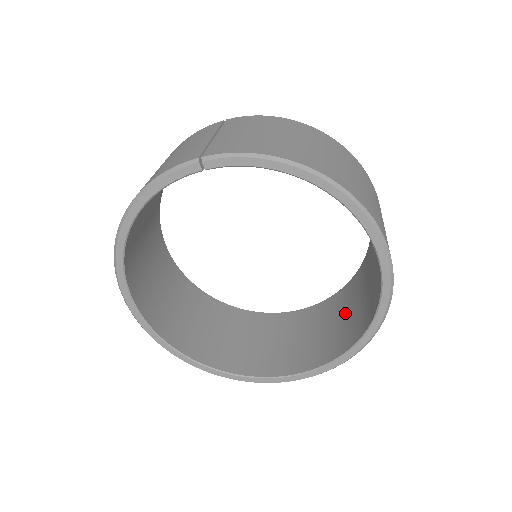
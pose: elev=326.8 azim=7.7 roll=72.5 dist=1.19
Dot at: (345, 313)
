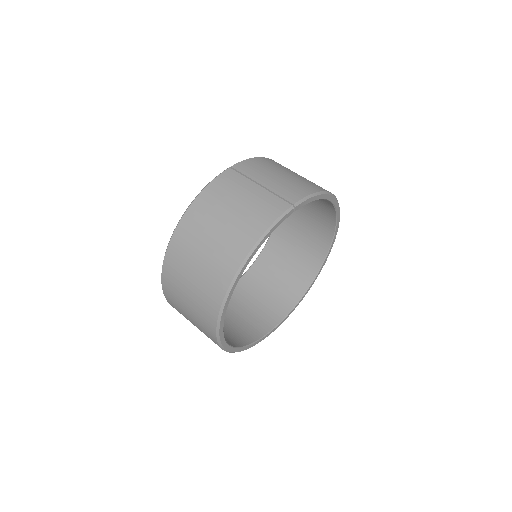
Dot at: (281, 269)
